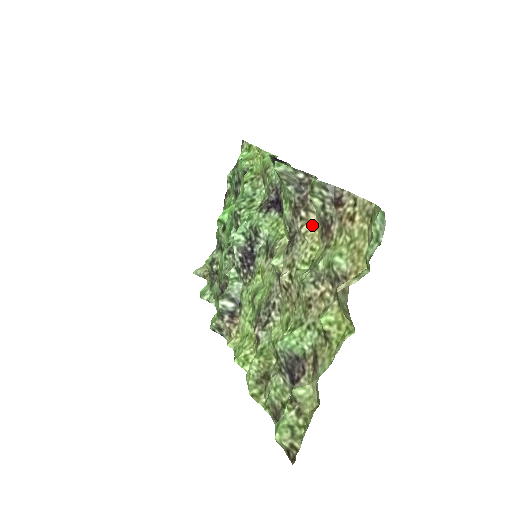
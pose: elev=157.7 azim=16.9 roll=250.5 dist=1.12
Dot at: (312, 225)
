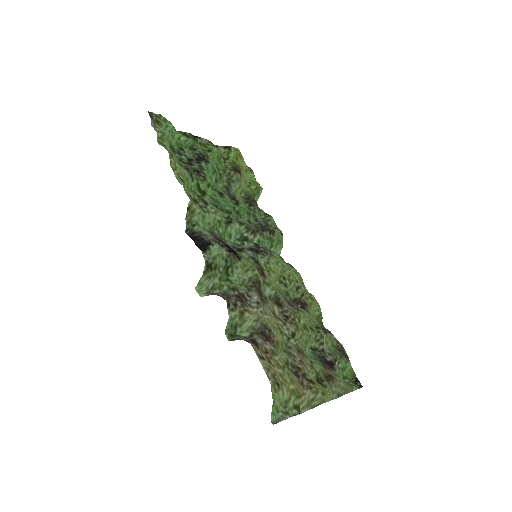
Dot at: (259, 312)
